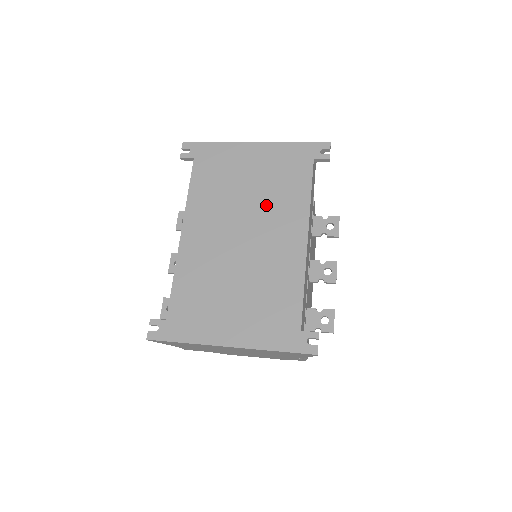
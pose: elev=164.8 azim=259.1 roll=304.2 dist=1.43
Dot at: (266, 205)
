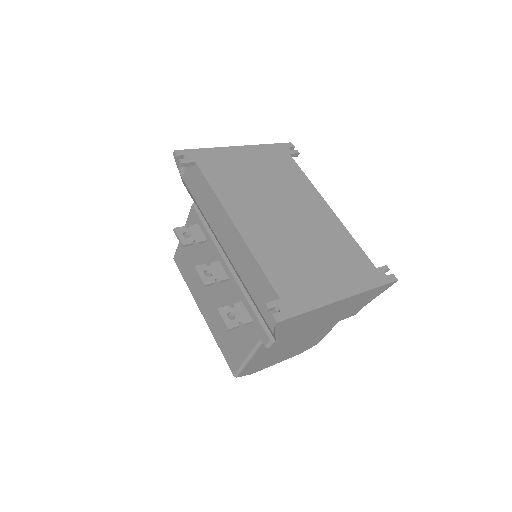
Dot at: (284, 189)
